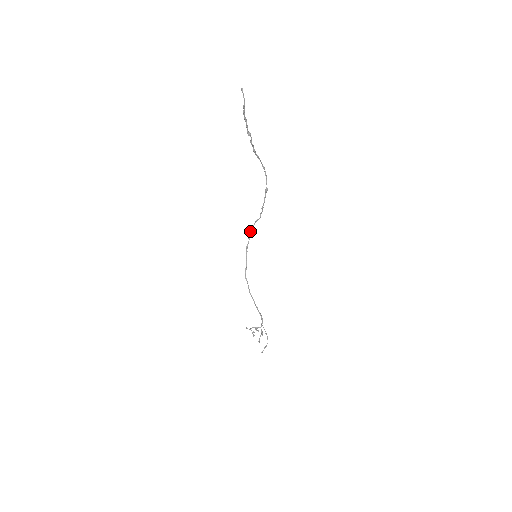
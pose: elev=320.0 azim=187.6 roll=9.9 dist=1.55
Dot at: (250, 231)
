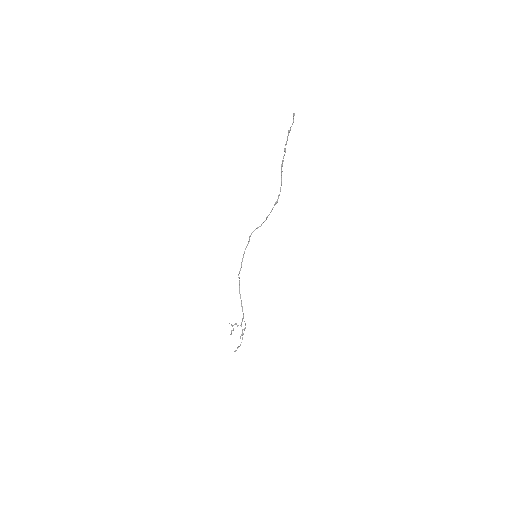
Dot at: (250, 236)
